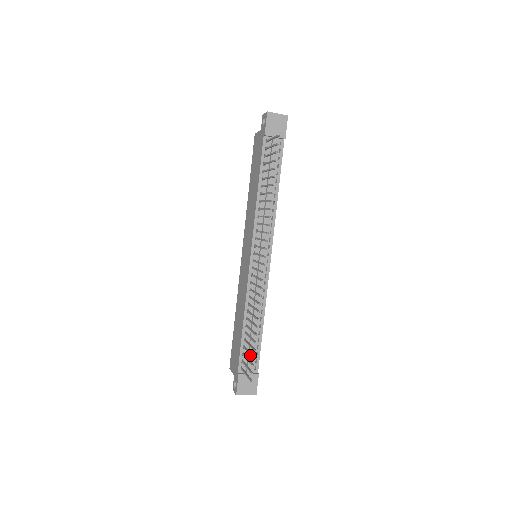
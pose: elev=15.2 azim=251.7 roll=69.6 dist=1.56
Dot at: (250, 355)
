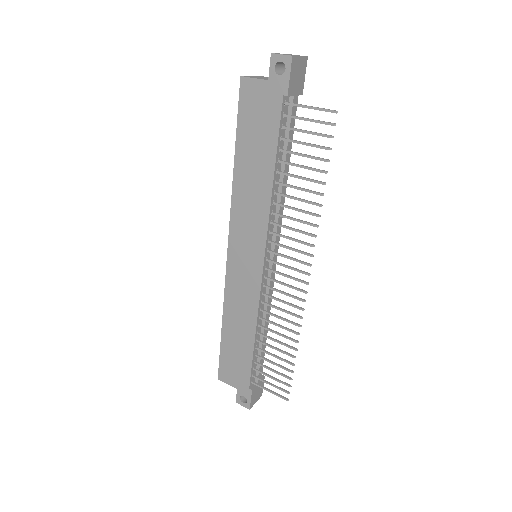
Dot at: (281, 375)
